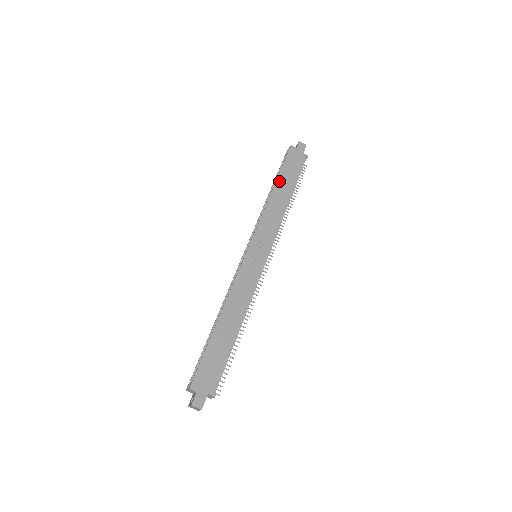
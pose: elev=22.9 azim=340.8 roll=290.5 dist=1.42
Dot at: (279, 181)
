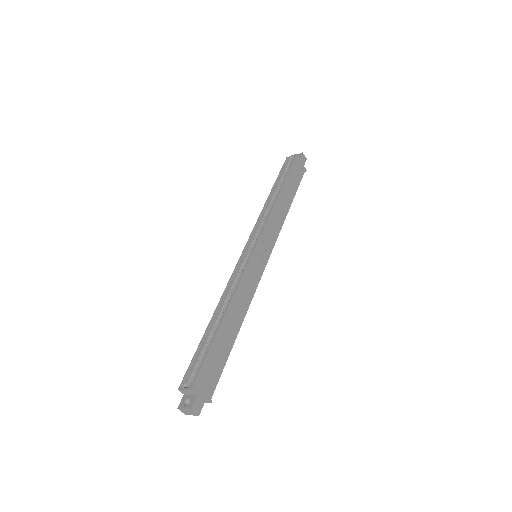
Dot at: (285, 186)
